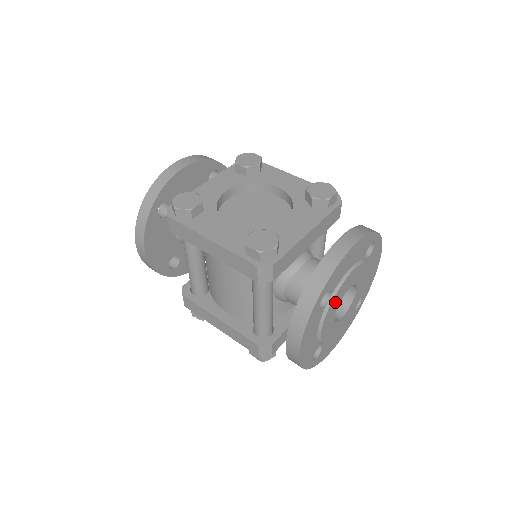
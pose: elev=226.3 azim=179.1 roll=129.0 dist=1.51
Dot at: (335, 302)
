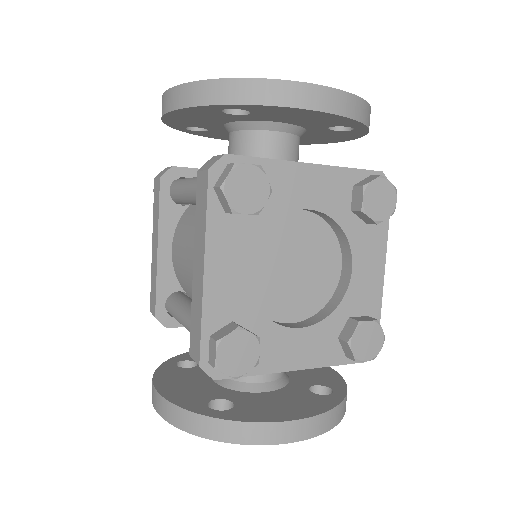
Dot at: occluded
